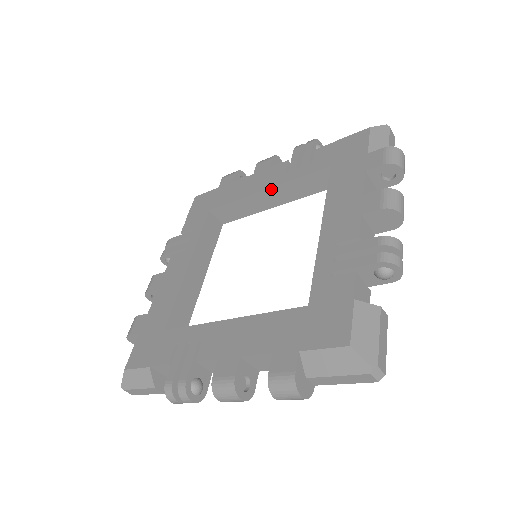
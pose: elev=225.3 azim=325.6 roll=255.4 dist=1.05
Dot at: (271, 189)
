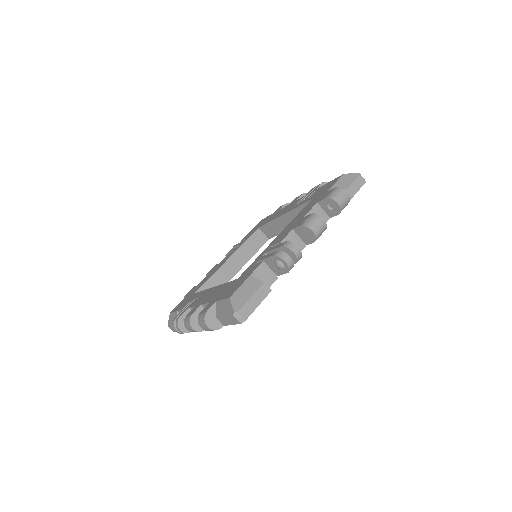
Dot at: (232, 257)
